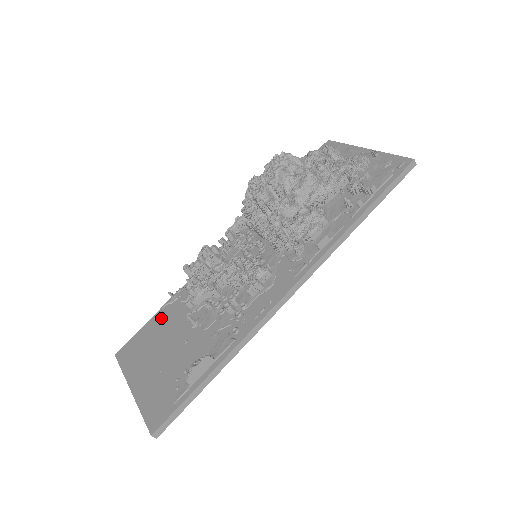
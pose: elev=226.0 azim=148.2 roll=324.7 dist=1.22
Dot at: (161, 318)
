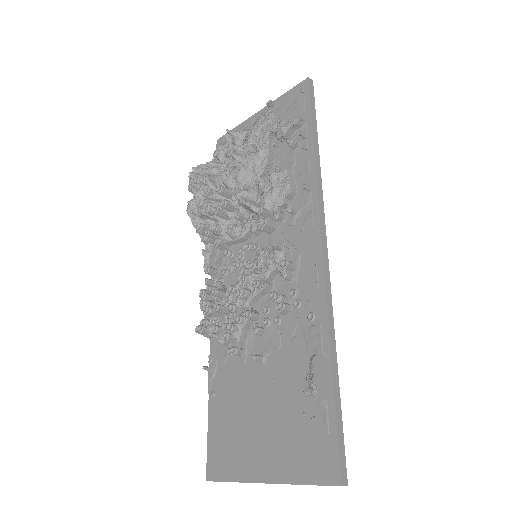
Dot at: (219, 397)
